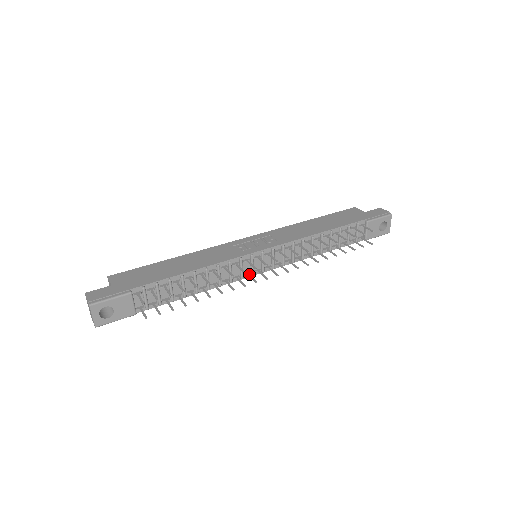
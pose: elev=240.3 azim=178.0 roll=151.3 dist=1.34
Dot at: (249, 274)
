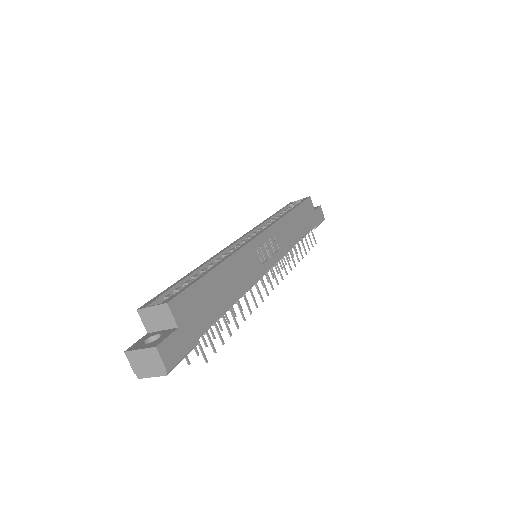
Dot at: occluded
